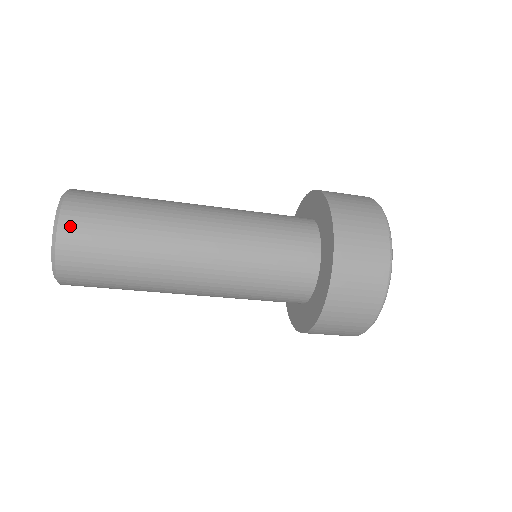
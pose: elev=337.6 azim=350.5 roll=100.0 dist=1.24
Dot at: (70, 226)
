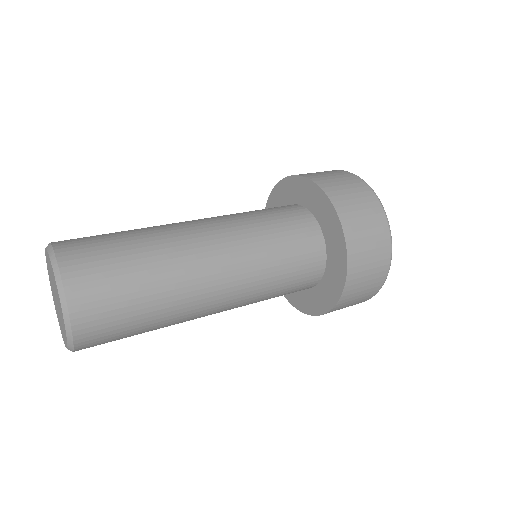
Dot at: (67, 247)
